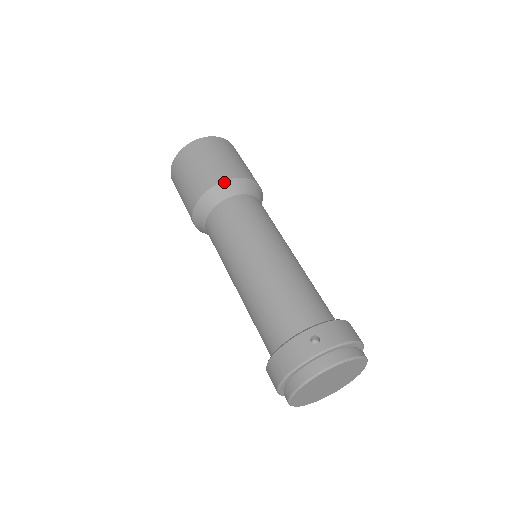
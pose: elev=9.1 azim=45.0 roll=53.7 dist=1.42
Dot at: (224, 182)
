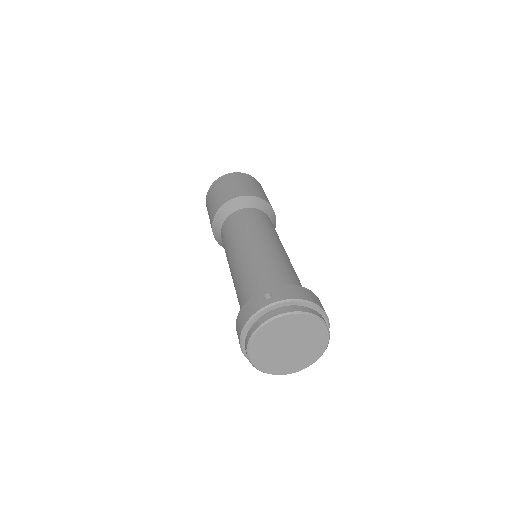
Dot at: (234, 199)
